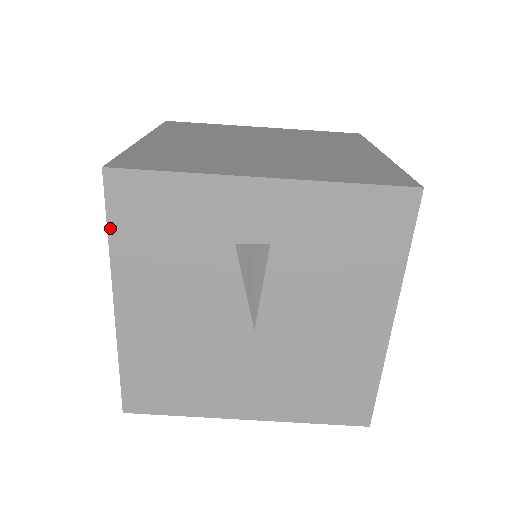
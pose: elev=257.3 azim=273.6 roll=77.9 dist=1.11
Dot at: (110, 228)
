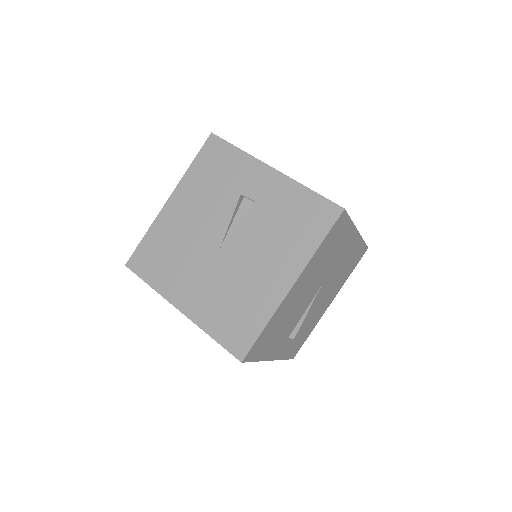
Dot at: (195, 160)
